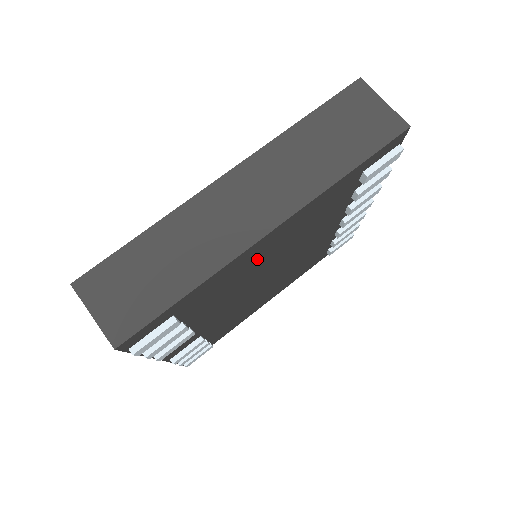
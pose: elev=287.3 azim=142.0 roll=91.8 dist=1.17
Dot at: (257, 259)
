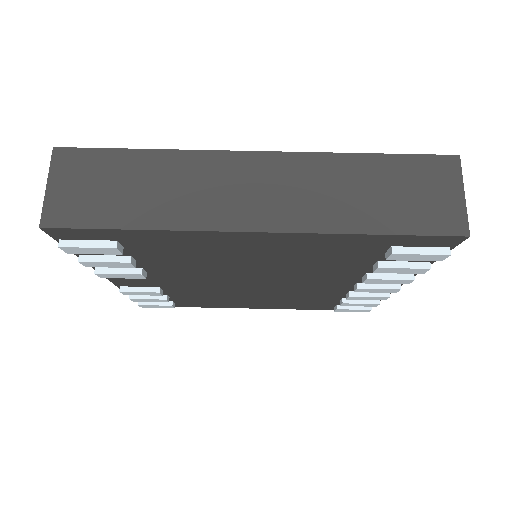
Dot at: (234, 252)
